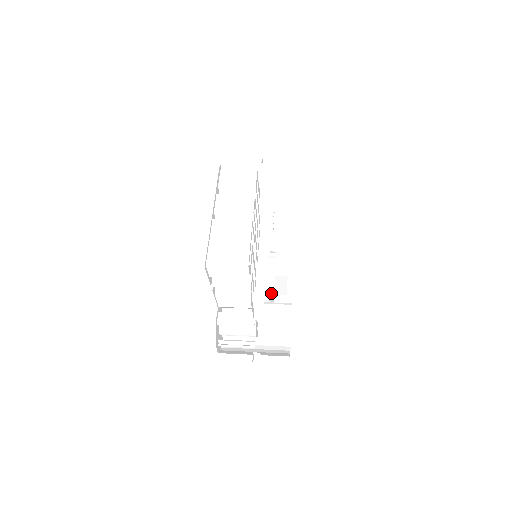
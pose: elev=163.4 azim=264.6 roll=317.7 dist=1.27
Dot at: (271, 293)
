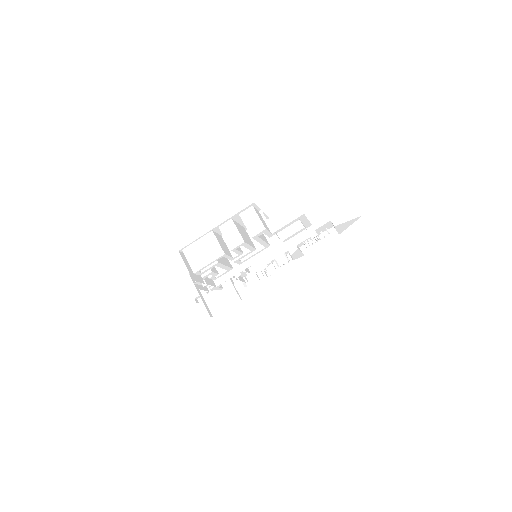
Dot at: (269, 274)
